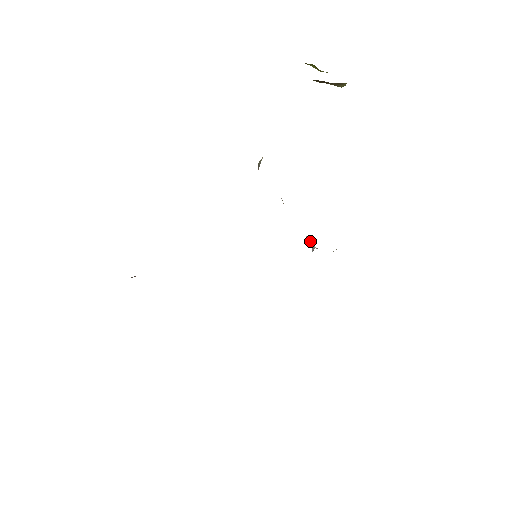
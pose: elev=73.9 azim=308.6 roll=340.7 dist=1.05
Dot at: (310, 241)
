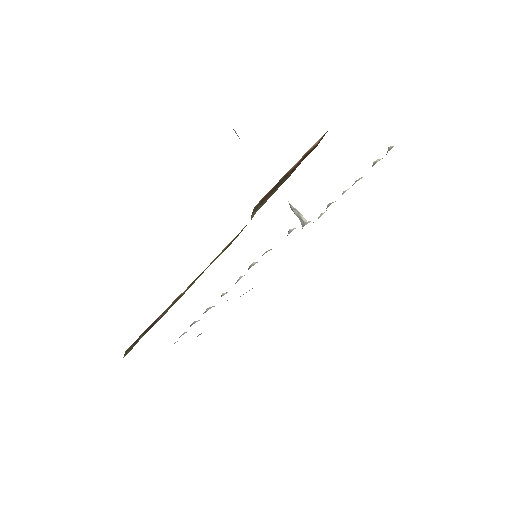
Dot at: (295, 211)
